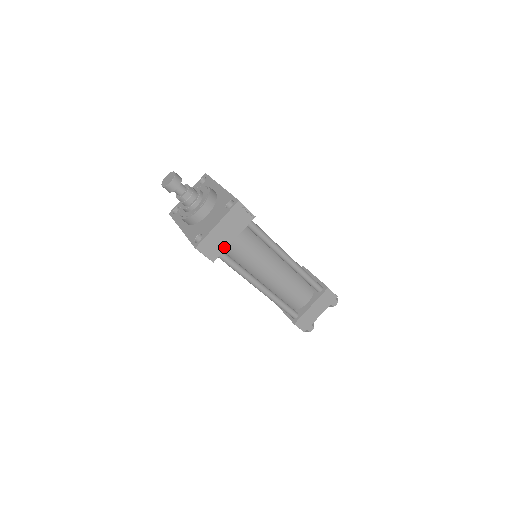
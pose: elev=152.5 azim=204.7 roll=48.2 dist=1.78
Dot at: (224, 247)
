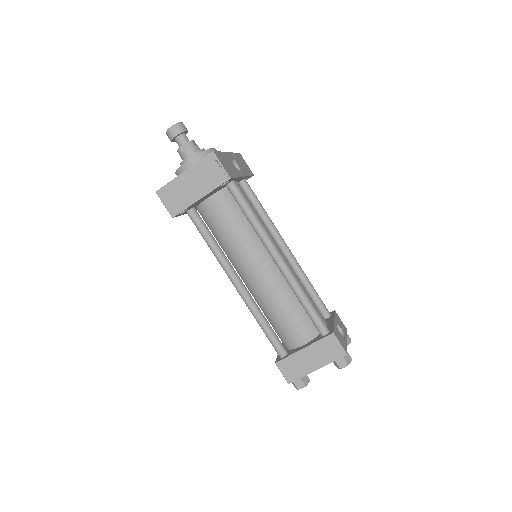
Dot at: (188, 204)
